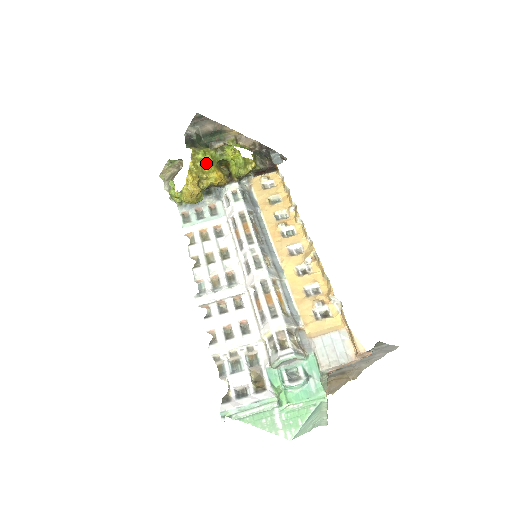
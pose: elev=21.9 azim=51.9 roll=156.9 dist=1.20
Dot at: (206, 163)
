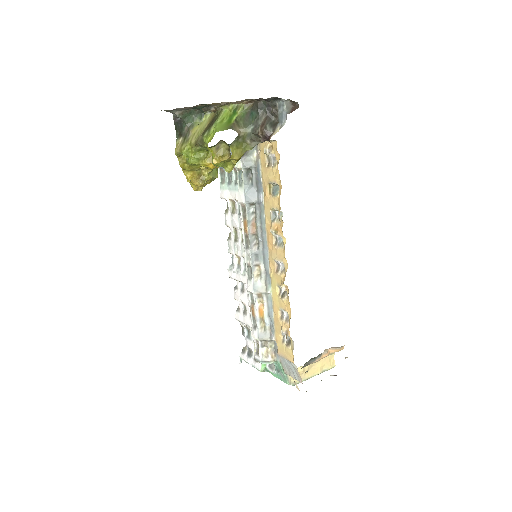
Dot at: (193, 164)
